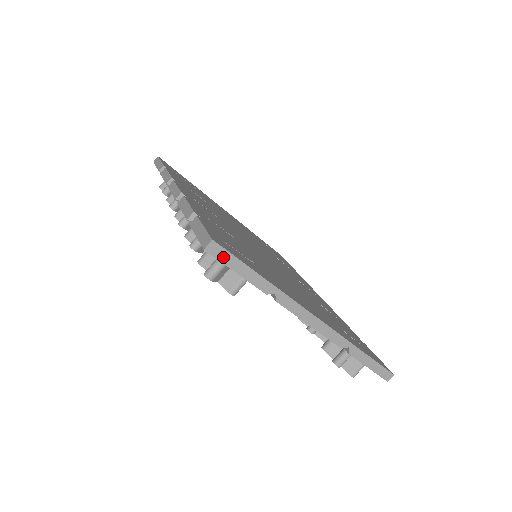
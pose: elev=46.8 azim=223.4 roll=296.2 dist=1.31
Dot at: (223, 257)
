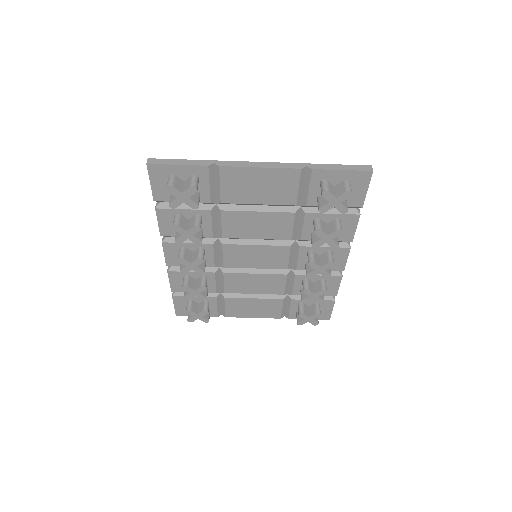
Dot at: (162, 162)
